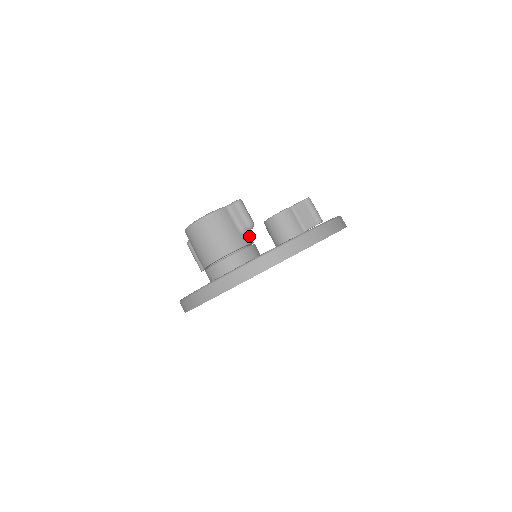
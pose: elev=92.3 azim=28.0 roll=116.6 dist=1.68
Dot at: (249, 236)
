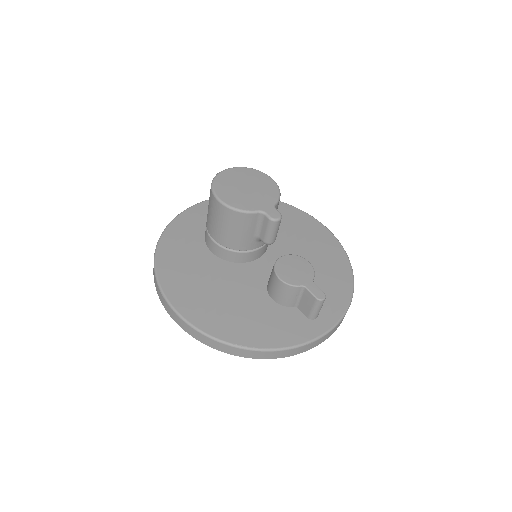
Dot at: occluded
